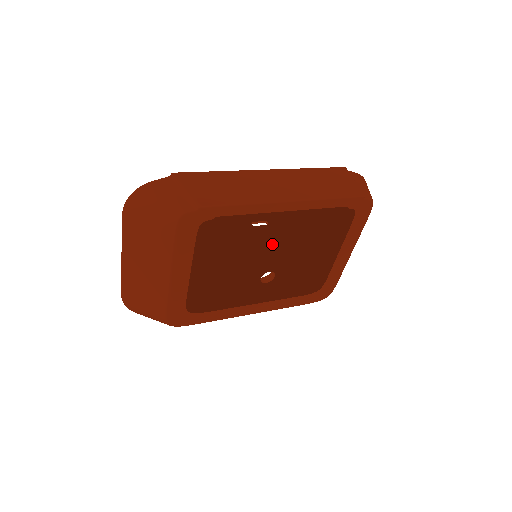
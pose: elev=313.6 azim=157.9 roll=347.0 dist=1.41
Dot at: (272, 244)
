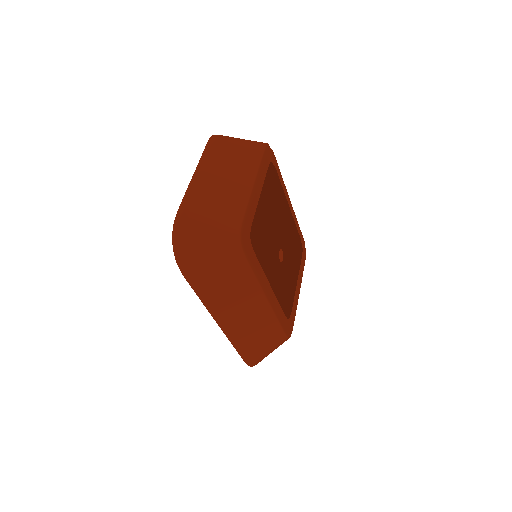
Dot at: occluded
